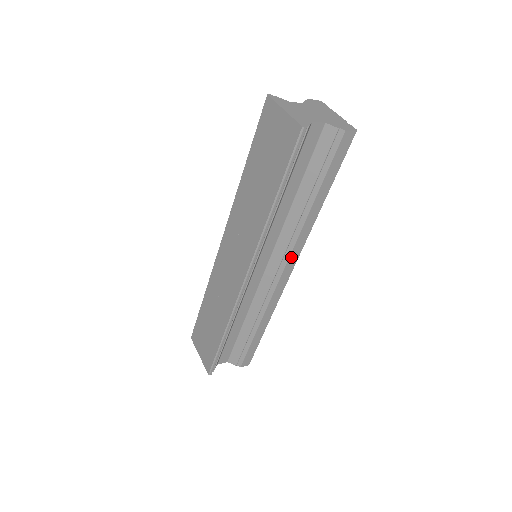
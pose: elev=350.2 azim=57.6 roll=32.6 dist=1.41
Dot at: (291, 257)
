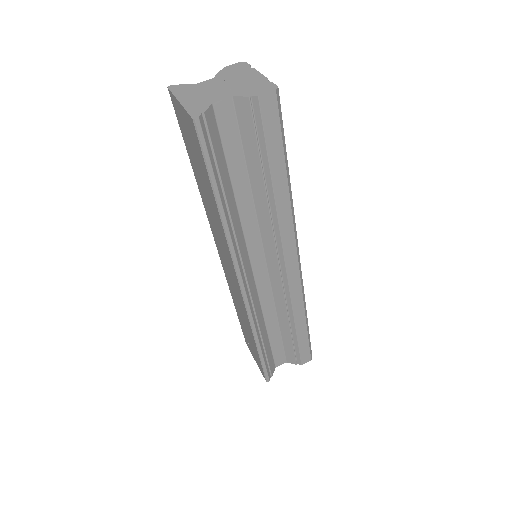
Dot at: (286, 250)
